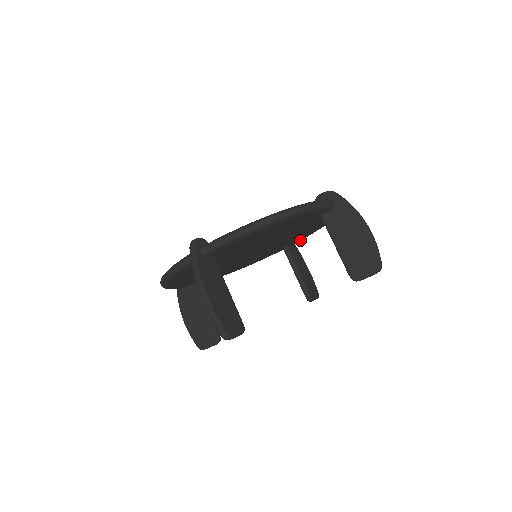
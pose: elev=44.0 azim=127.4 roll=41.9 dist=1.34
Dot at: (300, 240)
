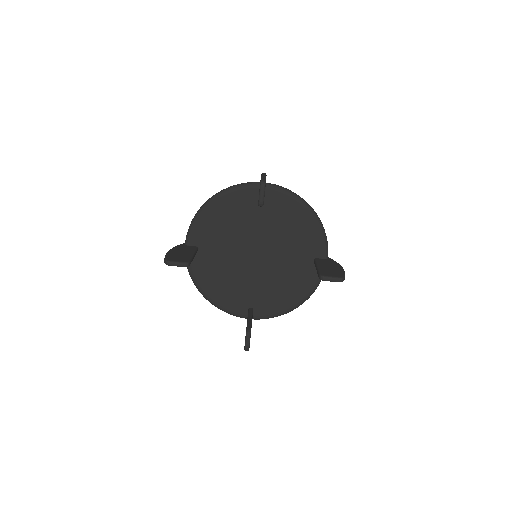
Dot at: (262, 317)
